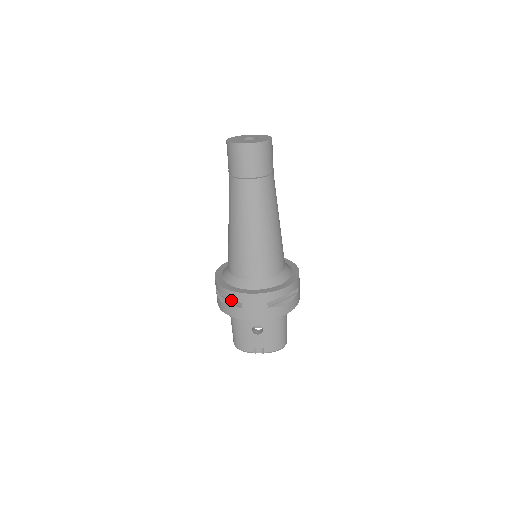
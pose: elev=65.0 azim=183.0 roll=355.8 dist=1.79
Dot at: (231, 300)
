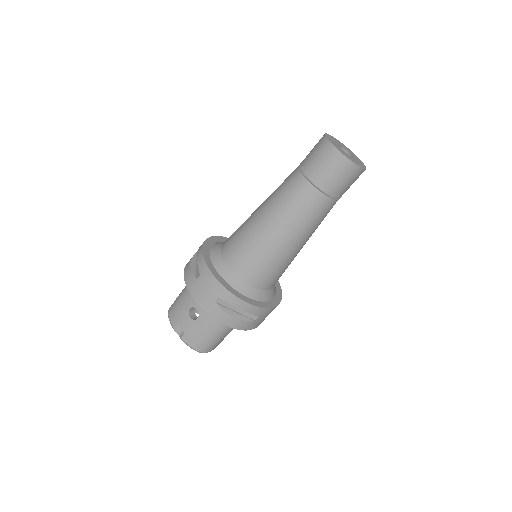
Dot at: occluded
